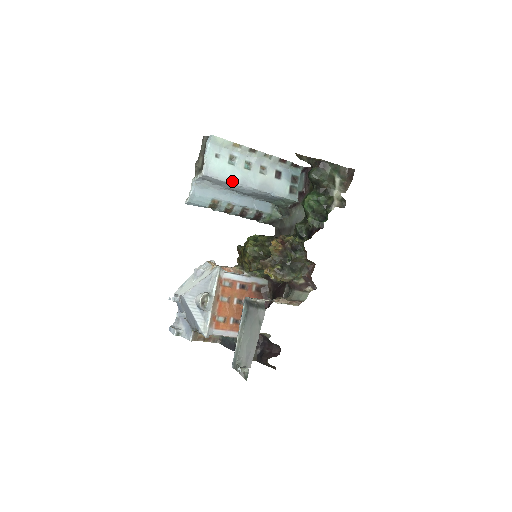
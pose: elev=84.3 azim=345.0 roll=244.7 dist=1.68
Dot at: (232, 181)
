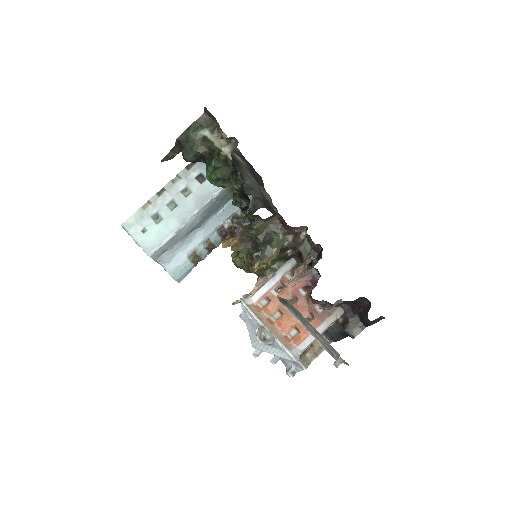
Dot at: (174, 231)
